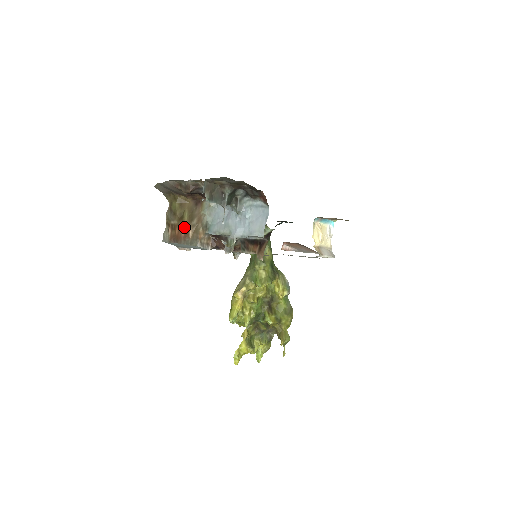
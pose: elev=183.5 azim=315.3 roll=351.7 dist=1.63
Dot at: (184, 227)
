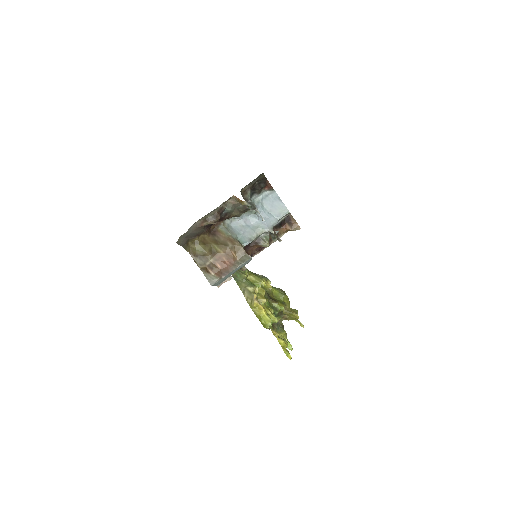
Dot at: (224, 256)
